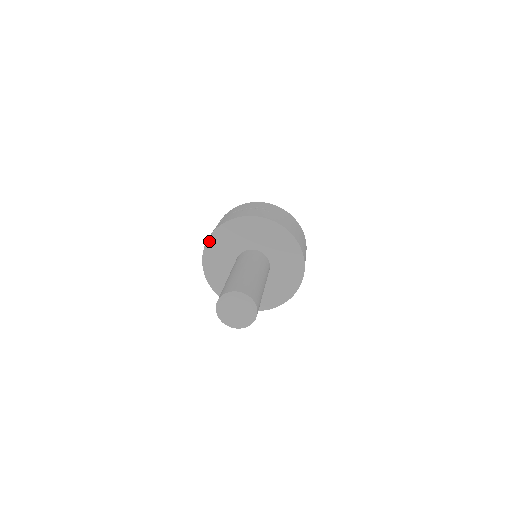
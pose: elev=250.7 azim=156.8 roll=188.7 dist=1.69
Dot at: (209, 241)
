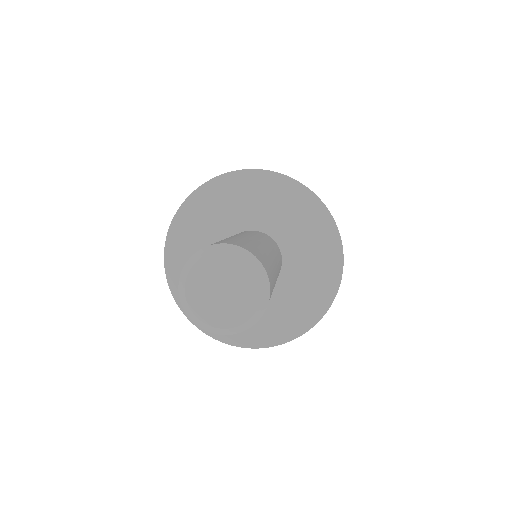
Dot at: (178, 299)
